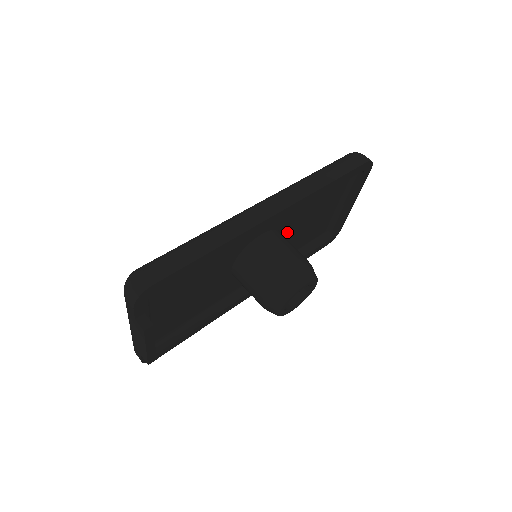
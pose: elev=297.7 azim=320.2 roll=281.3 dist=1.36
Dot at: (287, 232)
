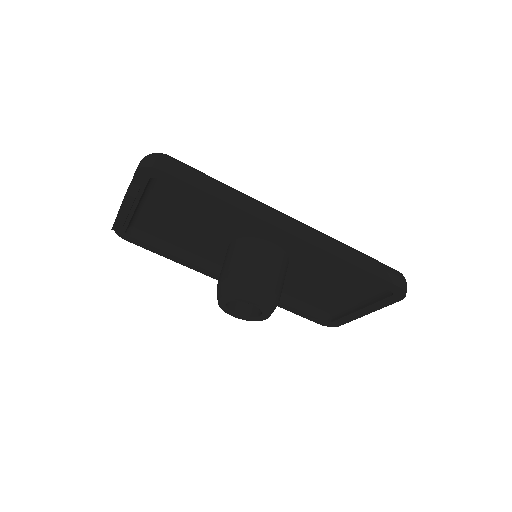
Dot at: (295, 269)
